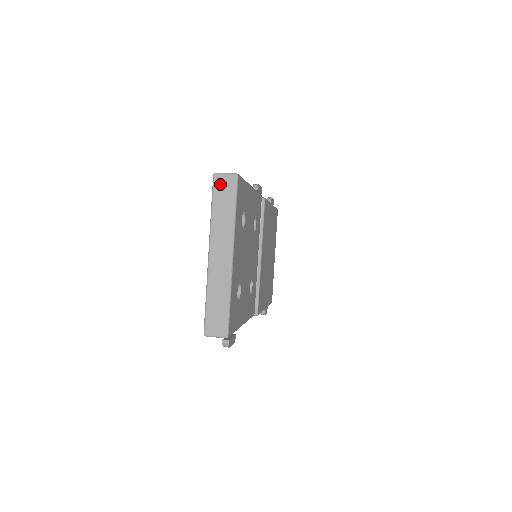
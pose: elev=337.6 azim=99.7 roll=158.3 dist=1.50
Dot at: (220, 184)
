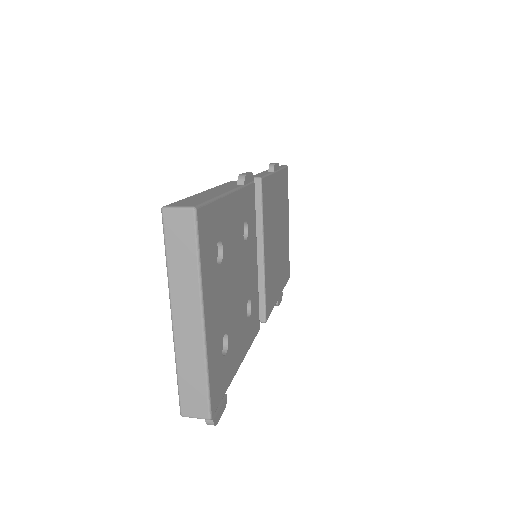
Dot at: (172, 224)
